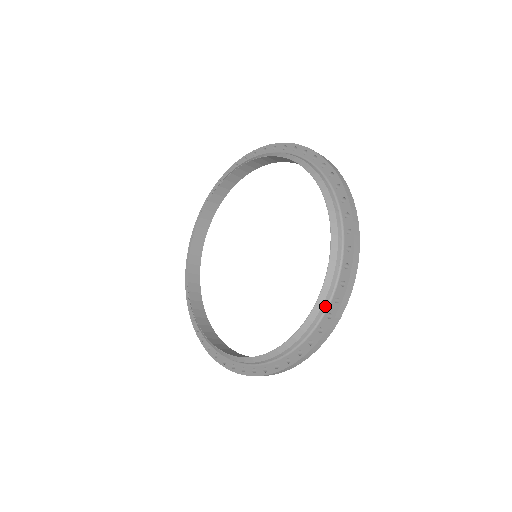
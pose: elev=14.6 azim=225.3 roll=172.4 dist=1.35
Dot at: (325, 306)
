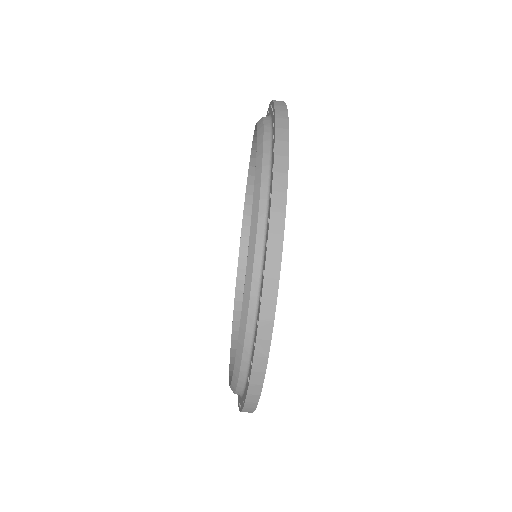
Dot at: (257, 286)
